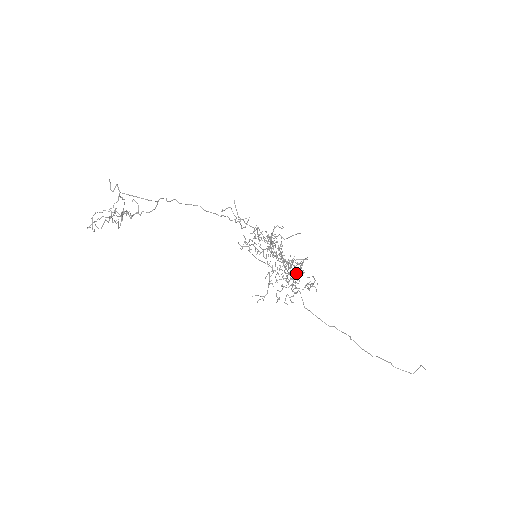
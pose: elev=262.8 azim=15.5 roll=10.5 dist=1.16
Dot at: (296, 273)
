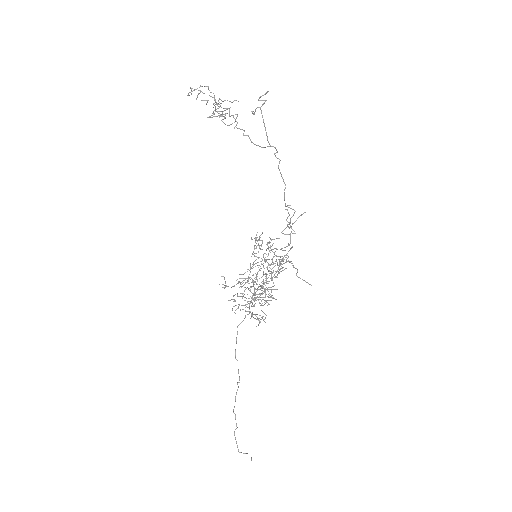
Dot at: occluded
